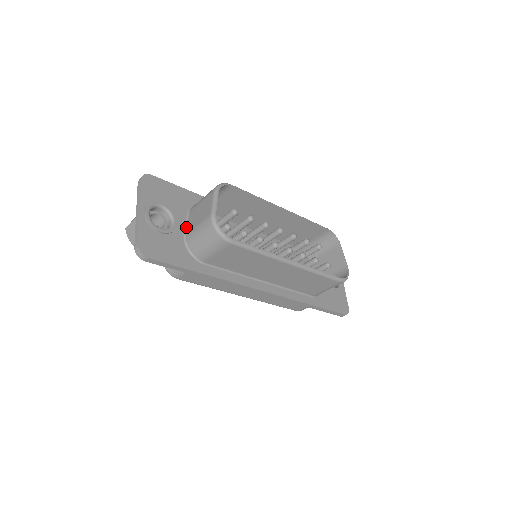
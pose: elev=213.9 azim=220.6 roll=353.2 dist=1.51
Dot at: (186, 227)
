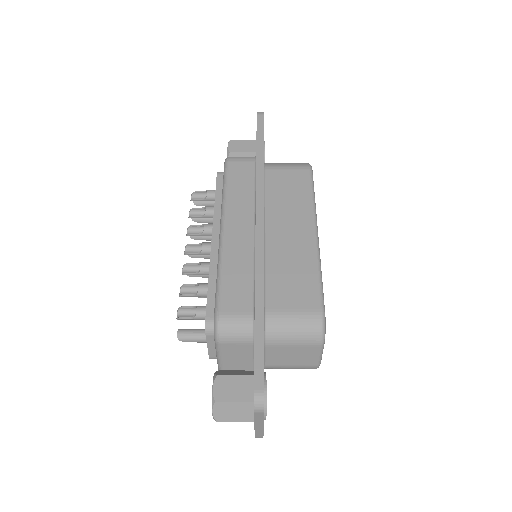
Dot at: (265, 360)
